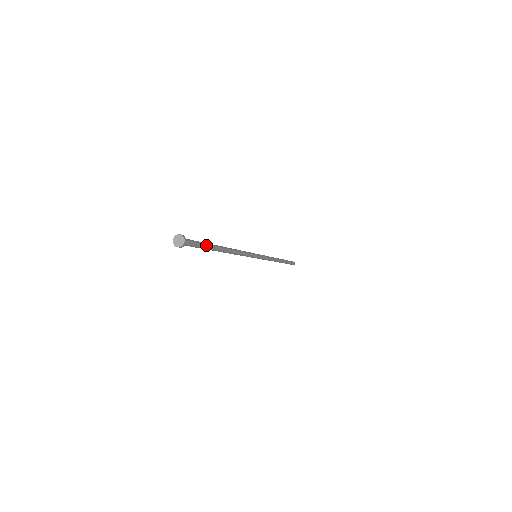
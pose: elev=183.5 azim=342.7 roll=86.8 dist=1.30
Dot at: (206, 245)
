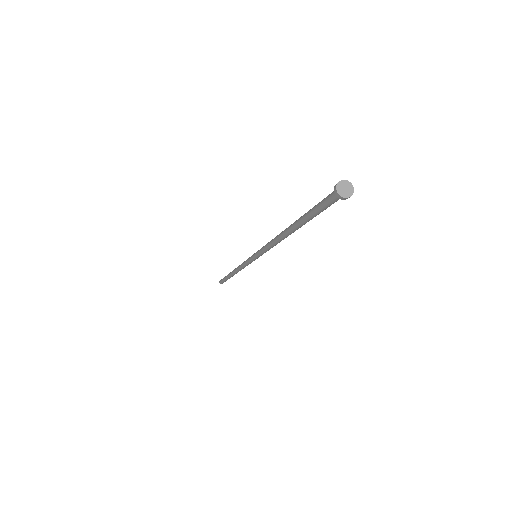
Dot at: occluded
